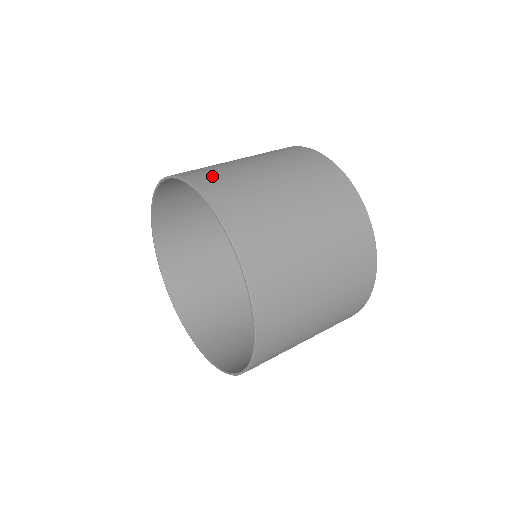
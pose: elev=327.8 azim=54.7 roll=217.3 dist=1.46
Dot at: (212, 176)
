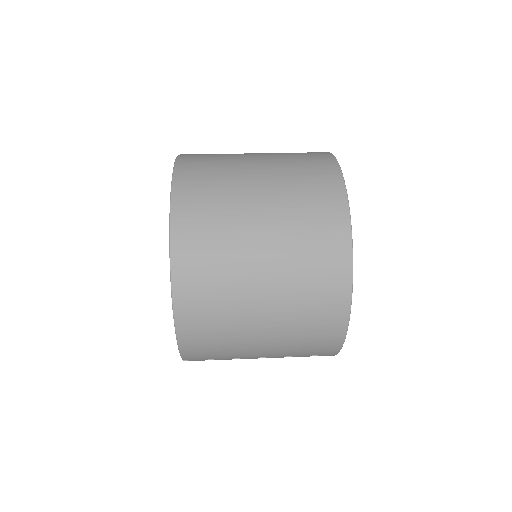
Dot at: (201, 161)
